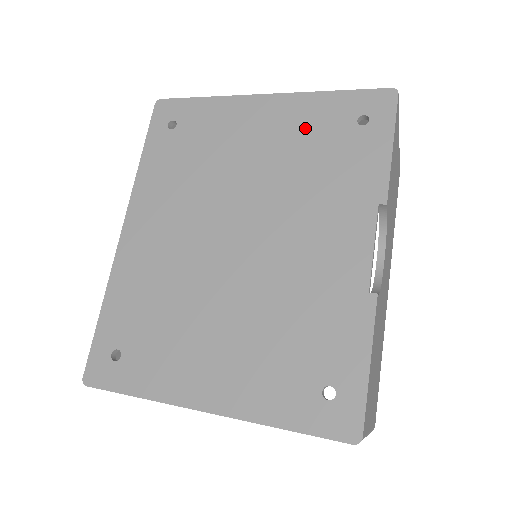
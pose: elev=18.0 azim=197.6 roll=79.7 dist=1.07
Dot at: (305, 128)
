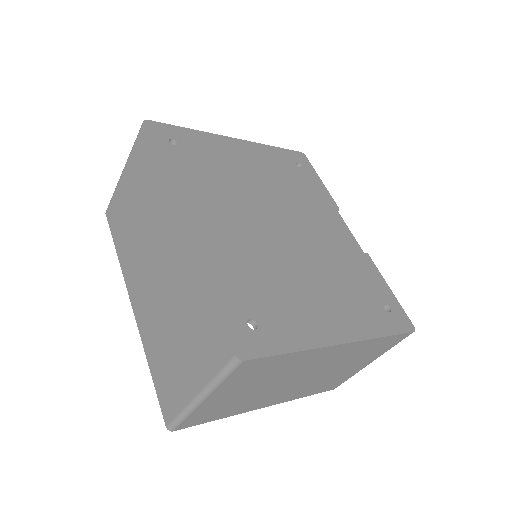
Dot at: (273, 163)
